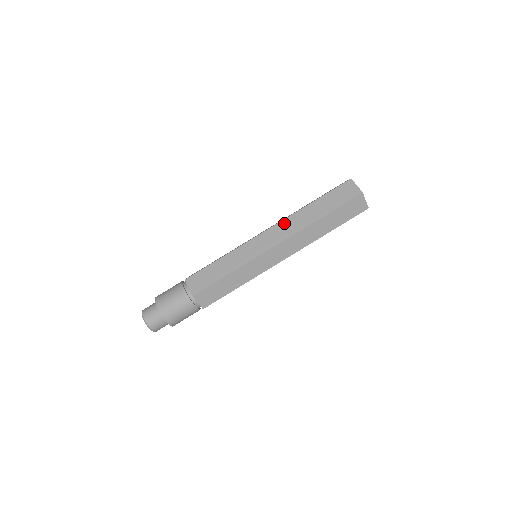
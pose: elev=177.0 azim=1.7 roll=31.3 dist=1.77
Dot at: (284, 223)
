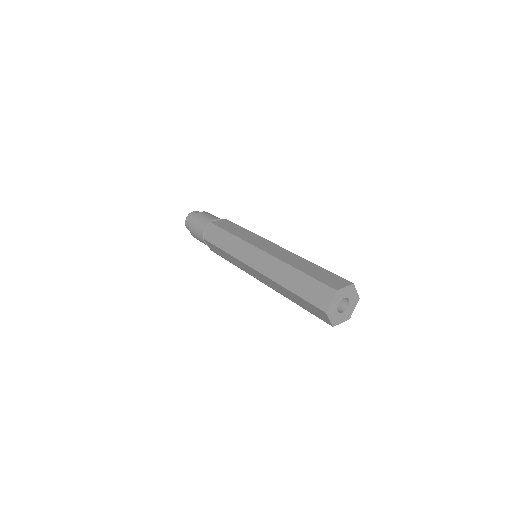
Dot at: (272, 260)
